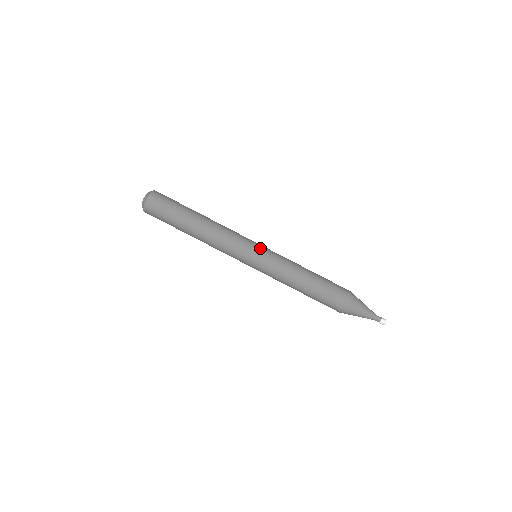
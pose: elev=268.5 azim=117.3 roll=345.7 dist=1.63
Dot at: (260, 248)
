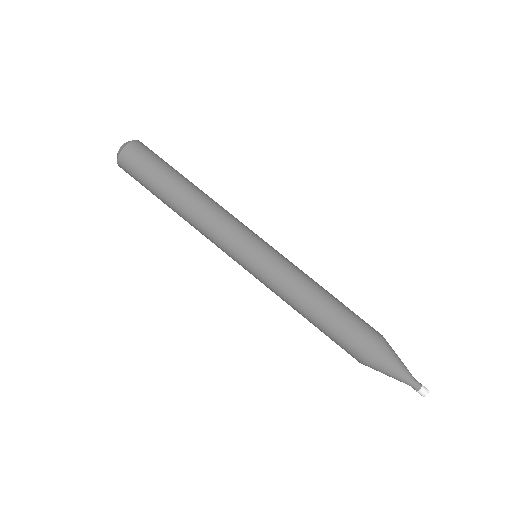
Dot at: (257, 251)
